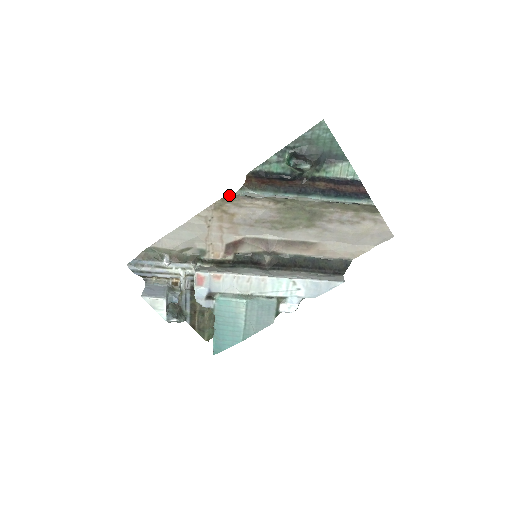
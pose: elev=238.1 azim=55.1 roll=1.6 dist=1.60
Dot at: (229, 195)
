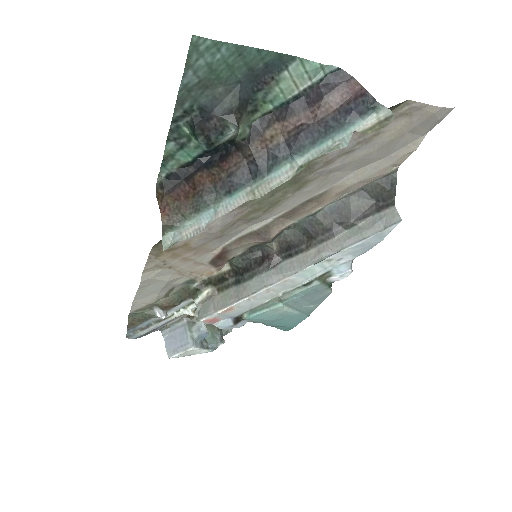
Dot at: (157, 243)
